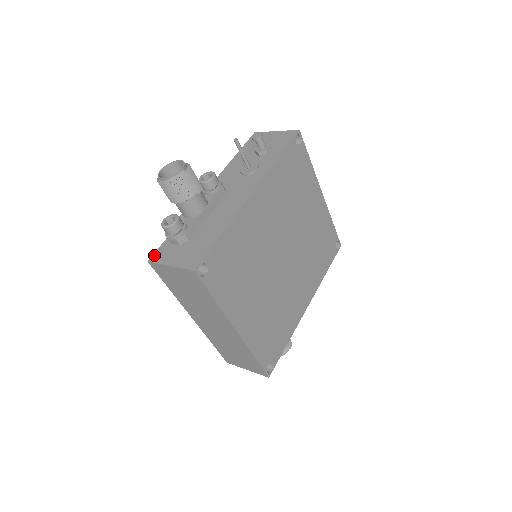
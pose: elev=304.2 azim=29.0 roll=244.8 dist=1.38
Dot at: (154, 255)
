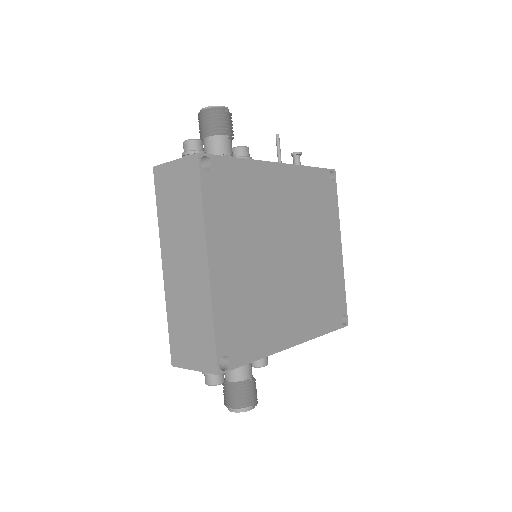
Dot at: occluded
